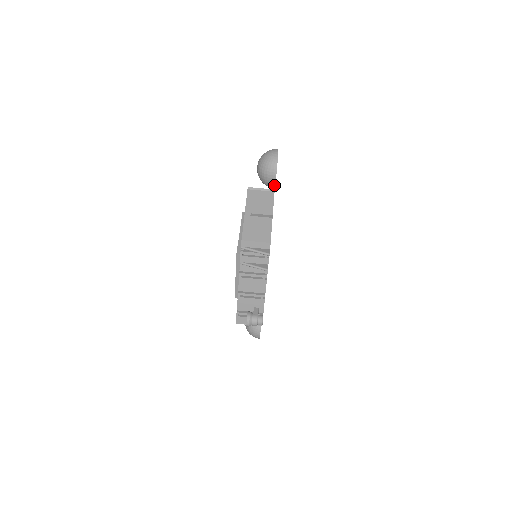
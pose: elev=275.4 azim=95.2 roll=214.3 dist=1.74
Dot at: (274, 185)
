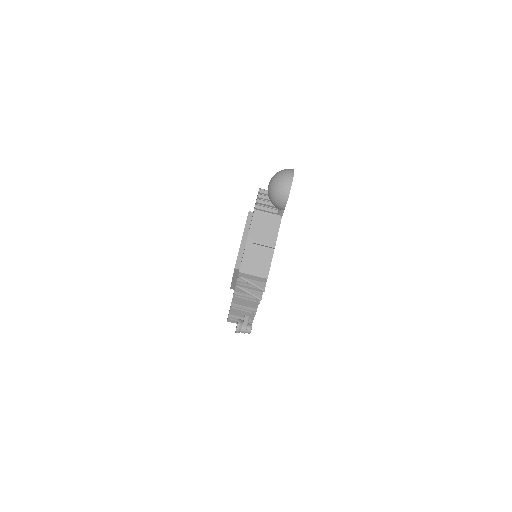
Dot at: (283, 211)
